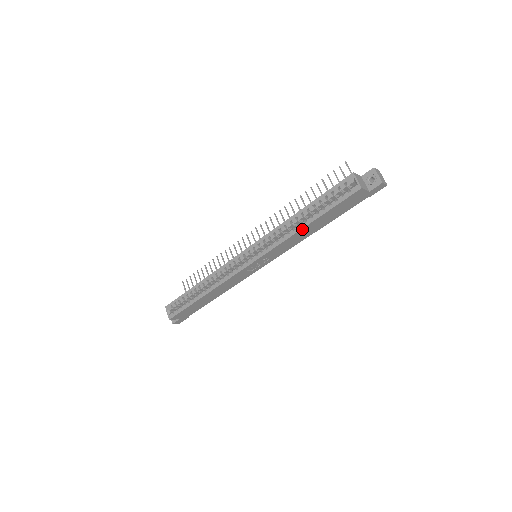
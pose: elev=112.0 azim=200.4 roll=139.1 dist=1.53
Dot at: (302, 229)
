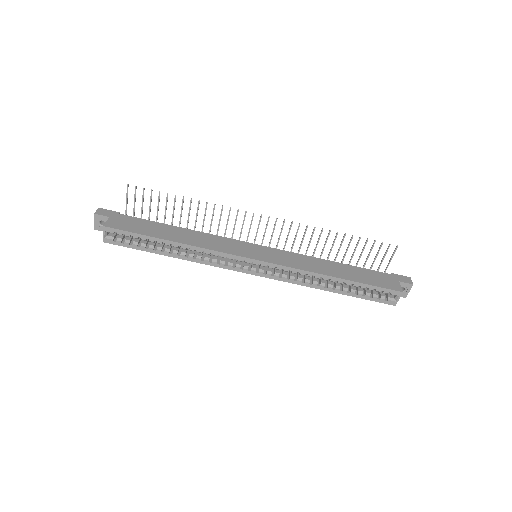
Dot at: (325, 289)
